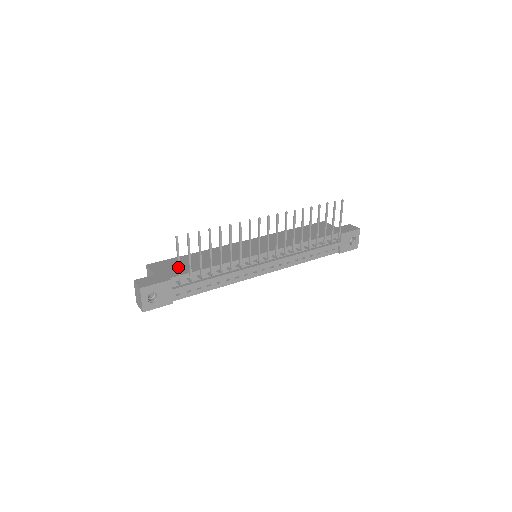
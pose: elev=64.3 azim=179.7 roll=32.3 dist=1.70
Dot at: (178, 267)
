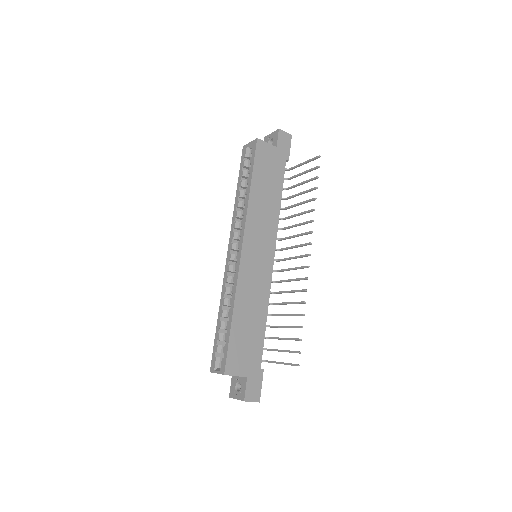
Dot at: occluded
